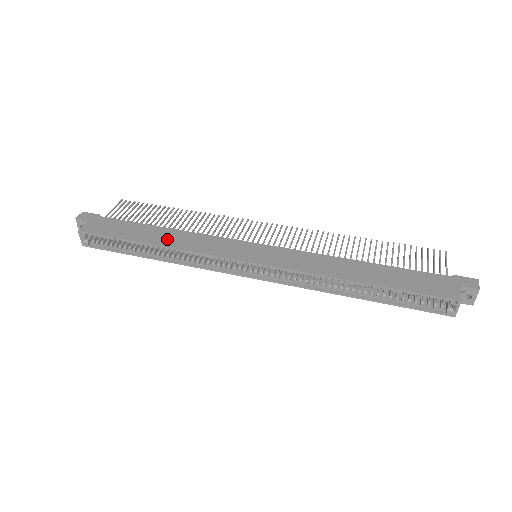
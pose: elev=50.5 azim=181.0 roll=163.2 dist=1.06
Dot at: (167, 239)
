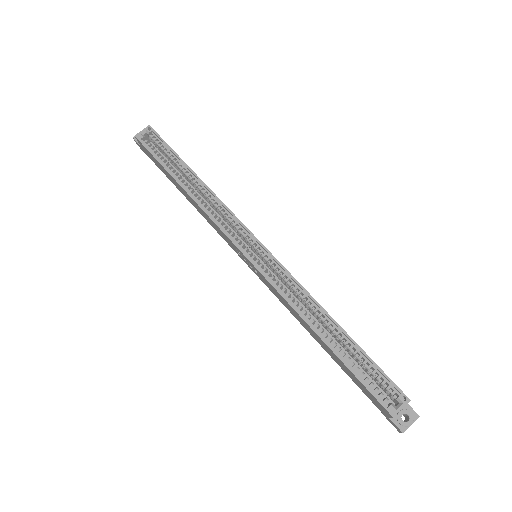
Dot at: occluded
